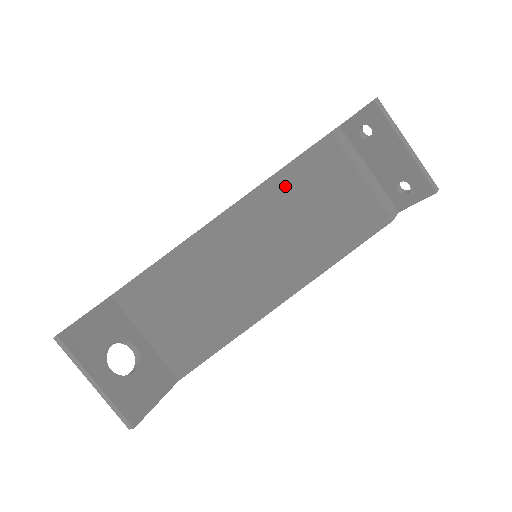
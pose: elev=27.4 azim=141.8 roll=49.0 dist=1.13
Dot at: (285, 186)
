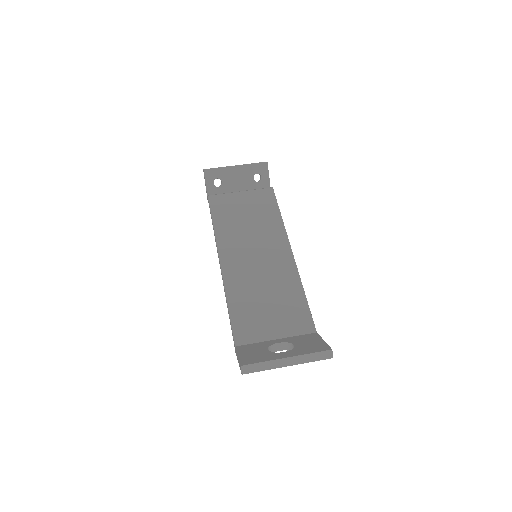
Dot at: (223, 226)
